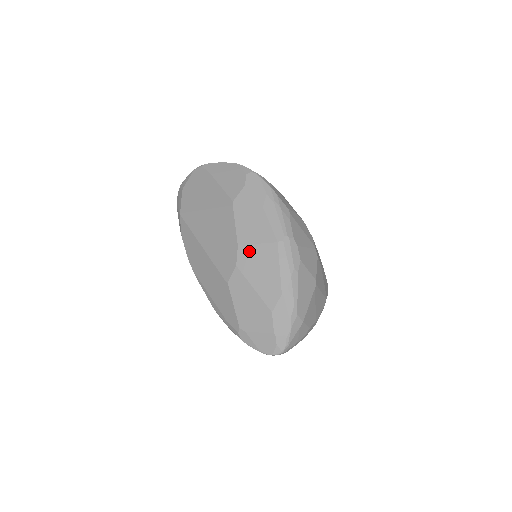
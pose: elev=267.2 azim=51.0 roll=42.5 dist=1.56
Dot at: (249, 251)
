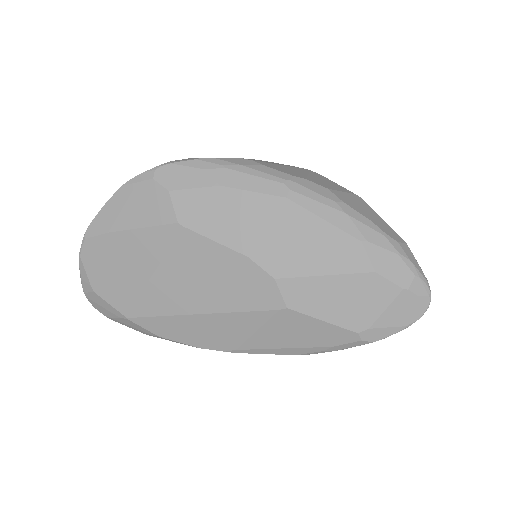
Dot at: (268, 246)
